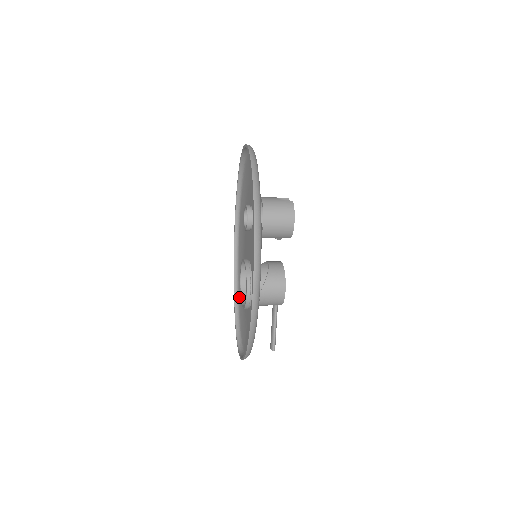
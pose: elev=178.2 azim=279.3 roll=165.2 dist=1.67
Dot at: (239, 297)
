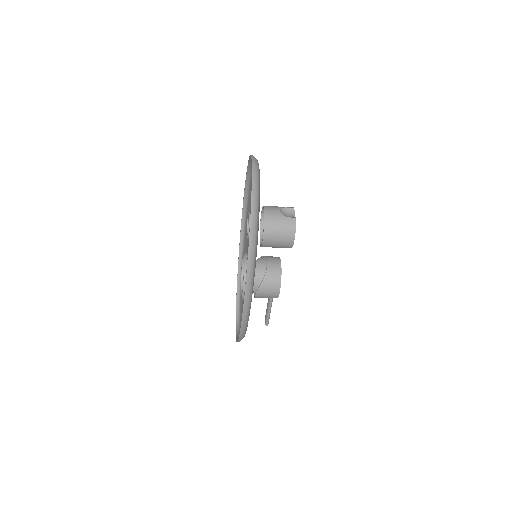
Dot at: occluded
